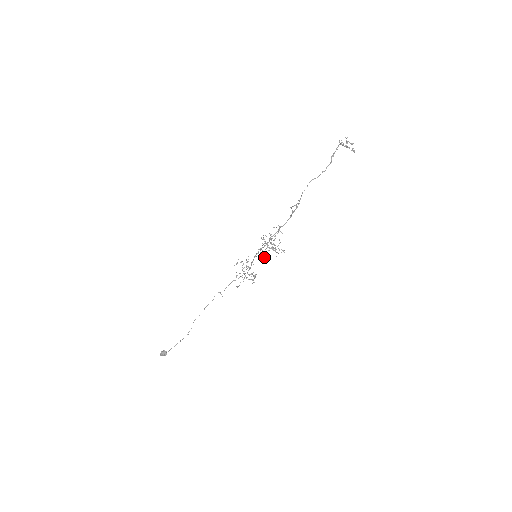
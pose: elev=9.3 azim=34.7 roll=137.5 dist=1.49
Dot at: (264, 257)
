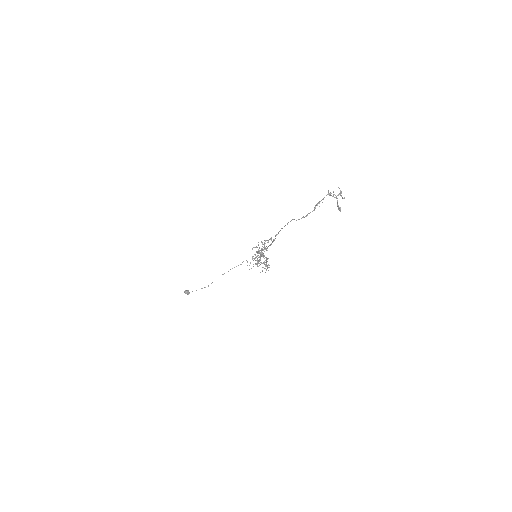
Dot at: (257, 262)
